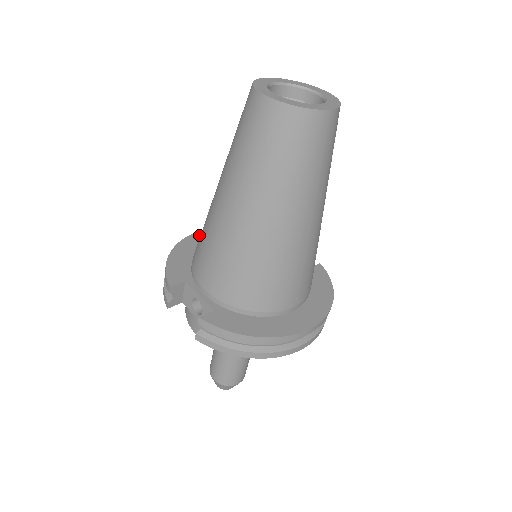
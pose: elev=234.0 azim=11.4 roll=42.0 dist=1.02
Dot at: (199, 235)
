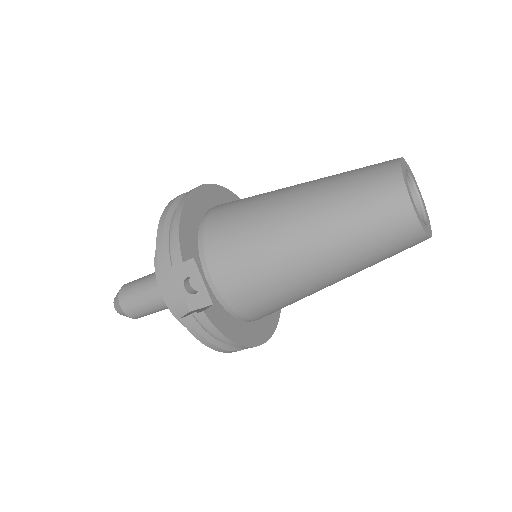
Dot at: (203, 191)
